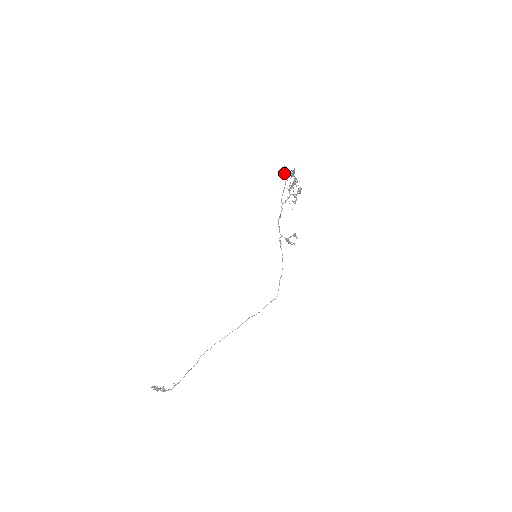
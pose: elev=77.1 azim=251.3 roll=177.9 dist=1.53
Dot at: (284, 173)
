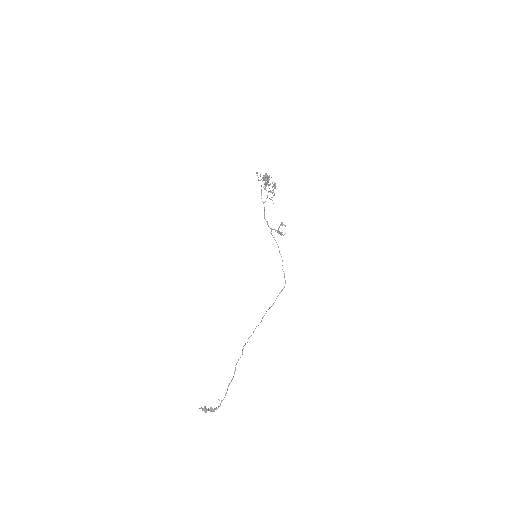
Dot at: (258, 179)
